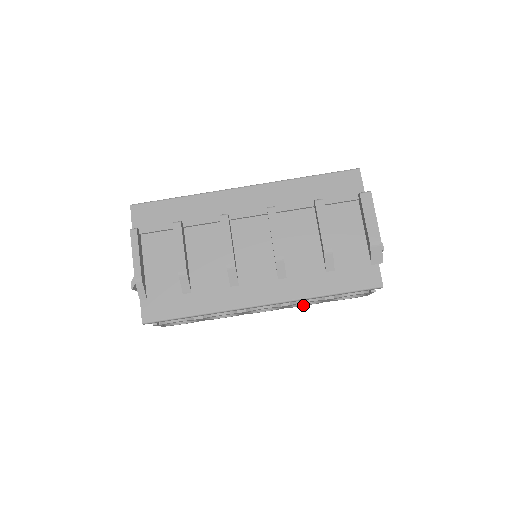
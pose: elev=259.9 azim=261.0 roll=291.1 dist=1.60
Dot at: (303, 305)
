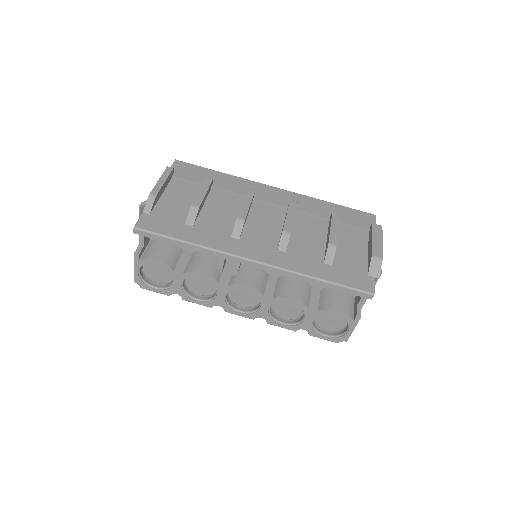
Dot at: (280, 323)
